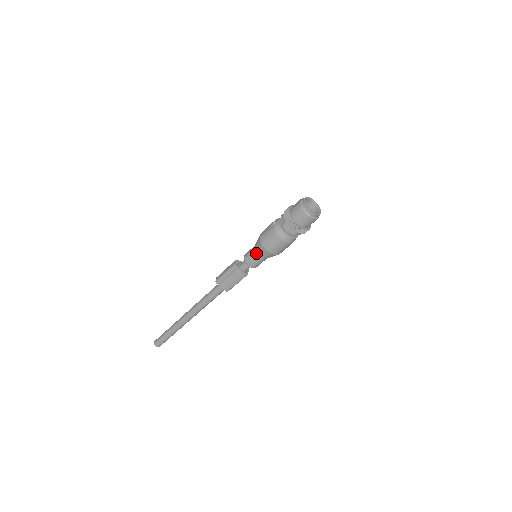
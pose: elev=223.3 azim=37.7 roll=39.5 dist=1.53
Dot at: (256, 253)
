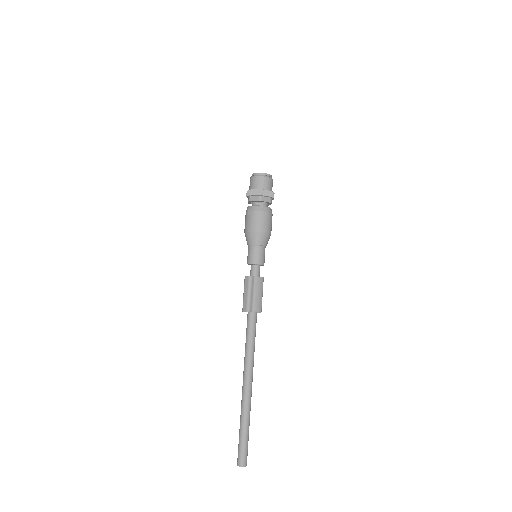
Dot at: (257, 247)
